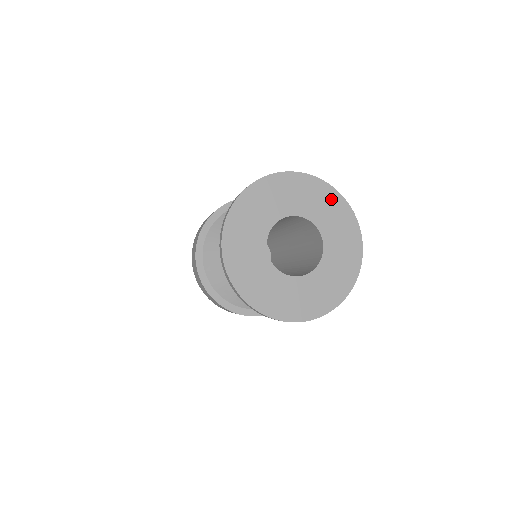
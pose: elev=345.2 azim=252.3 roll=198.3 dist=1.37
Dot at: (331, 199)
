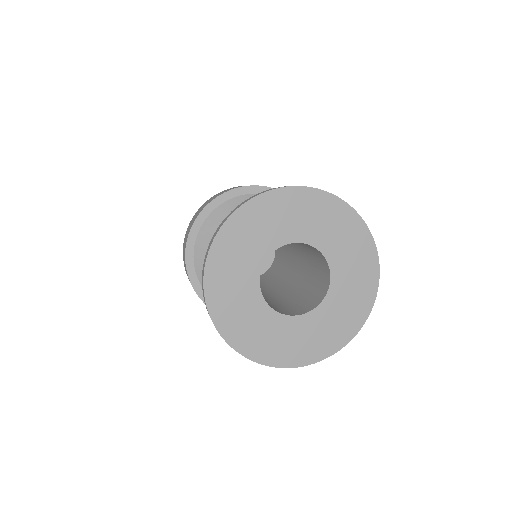
Dot at: (357, 235)
